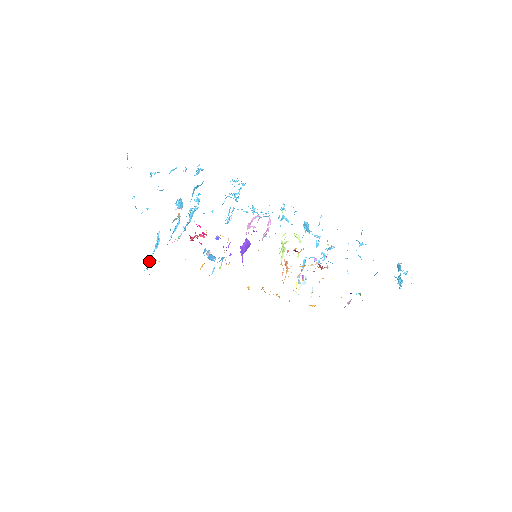
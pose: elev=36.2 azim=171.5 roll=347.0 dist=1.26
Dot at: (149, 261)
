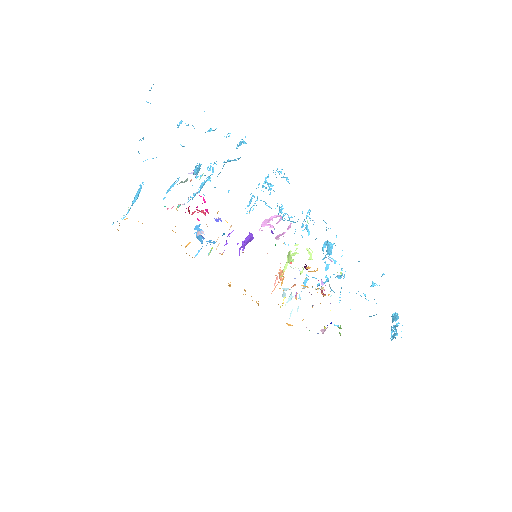
Dot at: (124, 215)
